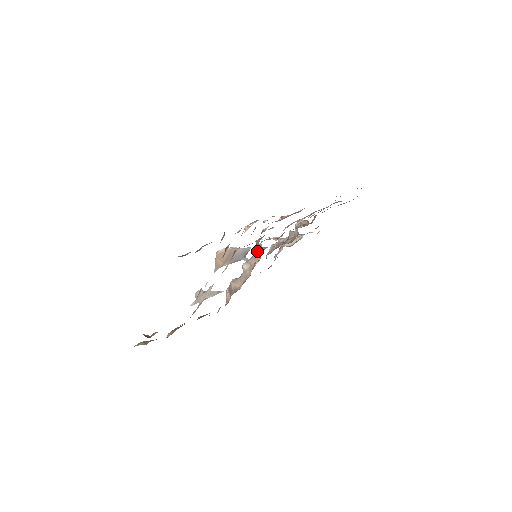
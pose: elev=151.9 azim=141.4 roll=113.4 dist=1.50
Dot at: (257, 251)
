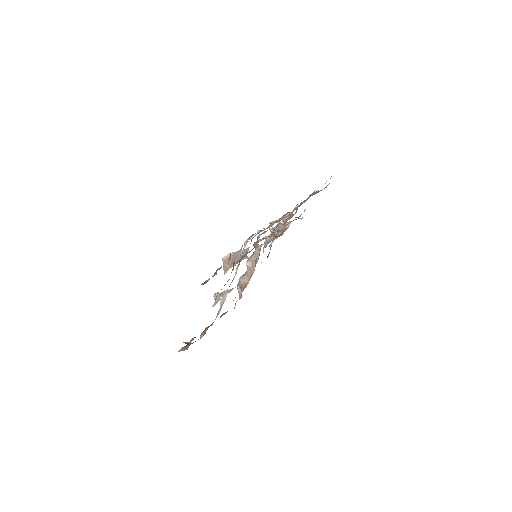
Dot at: (255, 249)
